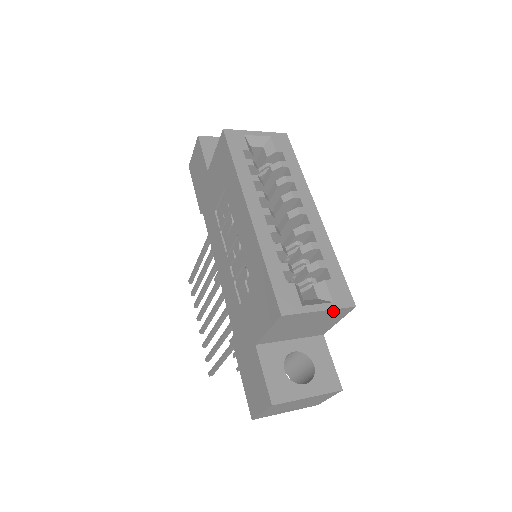
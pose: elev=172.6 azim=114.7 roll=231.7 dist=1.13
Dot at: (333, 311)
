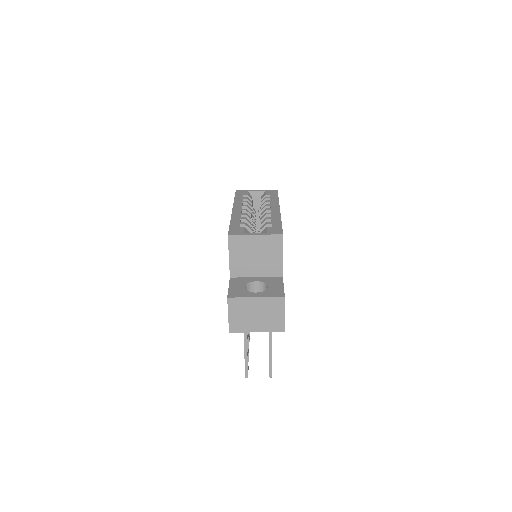
Dot at: (267, 238)
